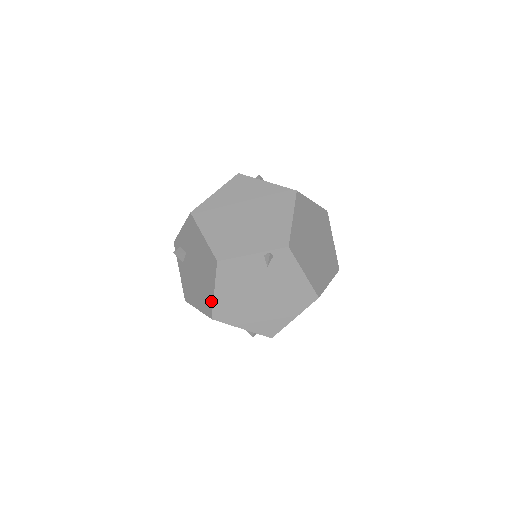
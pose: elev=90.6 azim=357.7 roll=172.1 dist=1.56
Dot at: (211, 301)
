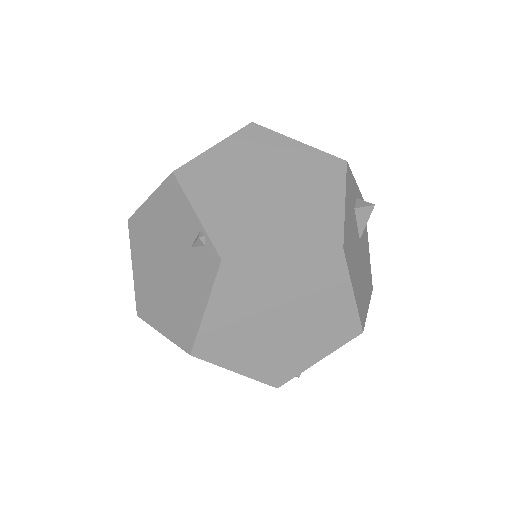
Dot at: occluded
